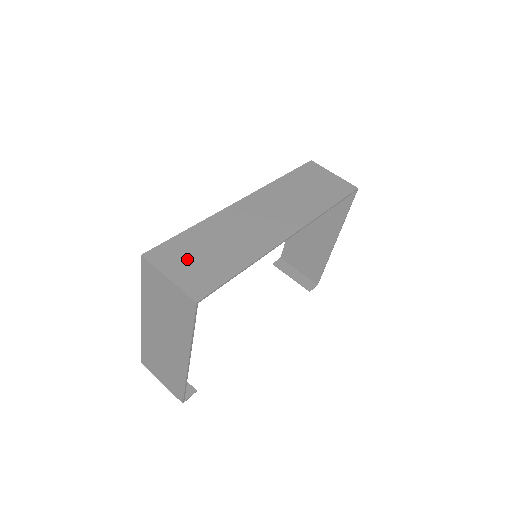
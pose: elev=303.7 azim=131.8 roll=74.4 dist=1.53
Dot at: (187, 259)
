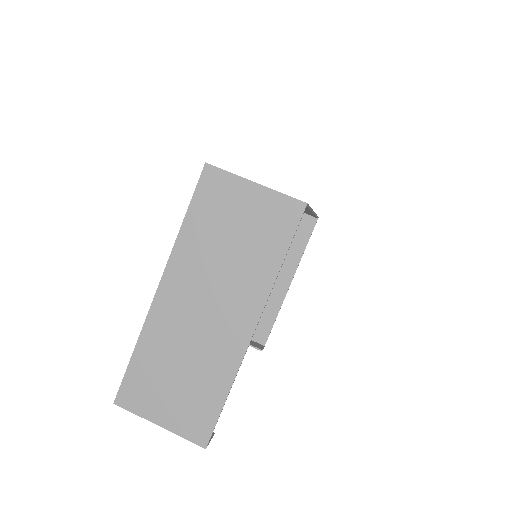
Dot at: occluded
